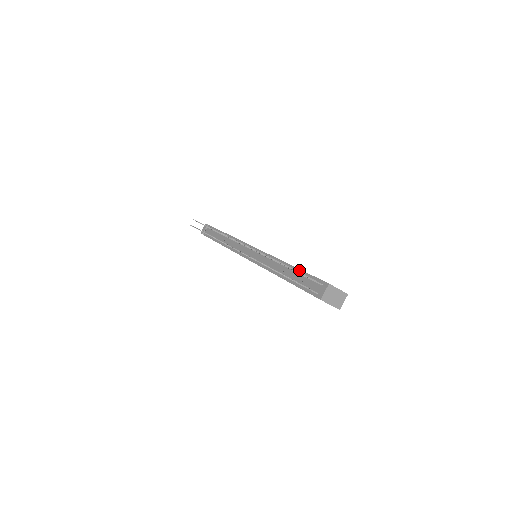
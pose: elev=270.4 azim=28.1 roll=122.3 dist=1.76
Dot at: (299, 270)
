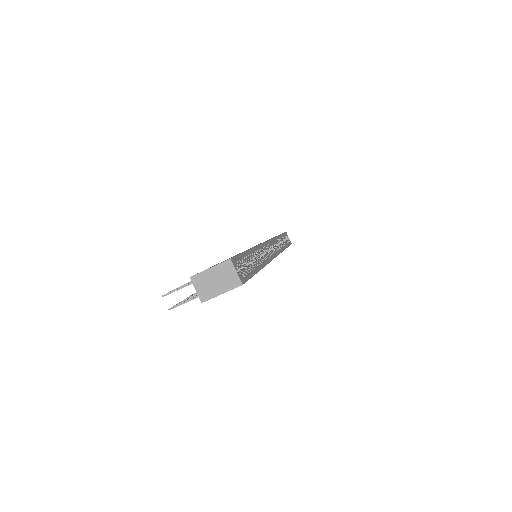
Dot at: occluded
